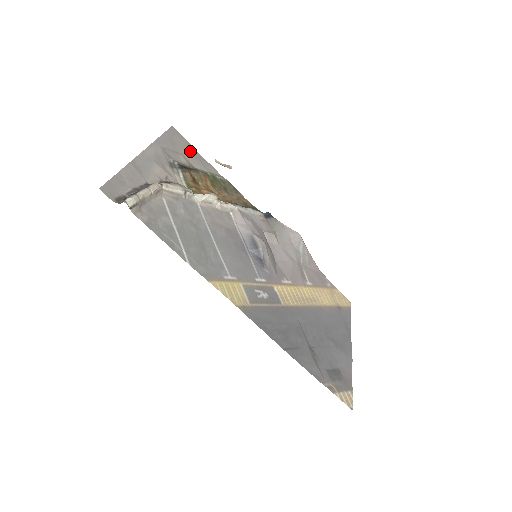
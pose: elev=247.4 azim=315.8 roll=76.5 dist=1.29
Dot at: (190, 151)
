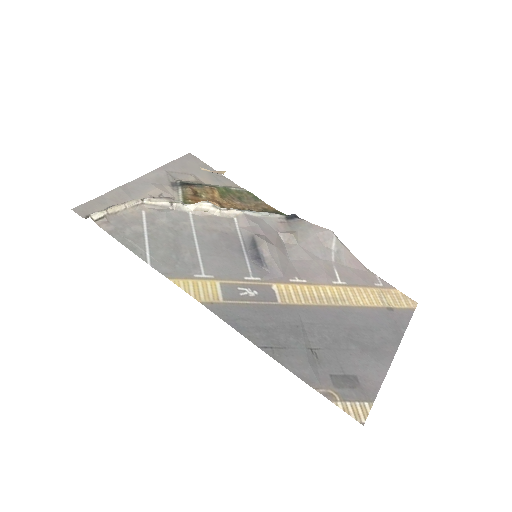
Dot at: (205, 171)
